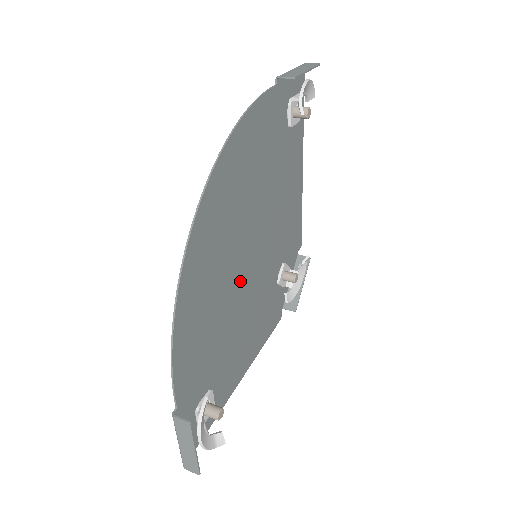
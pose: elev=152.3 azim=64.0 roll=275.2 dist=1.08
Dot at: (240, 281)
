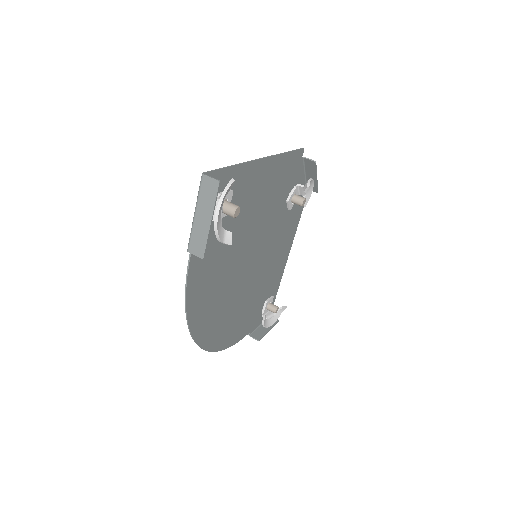
Dot at: (252, 277)
